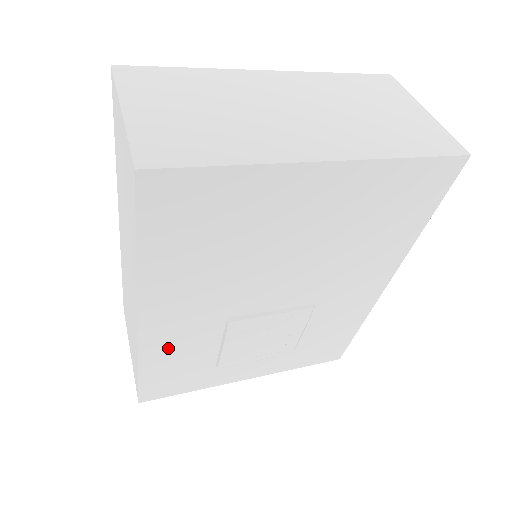
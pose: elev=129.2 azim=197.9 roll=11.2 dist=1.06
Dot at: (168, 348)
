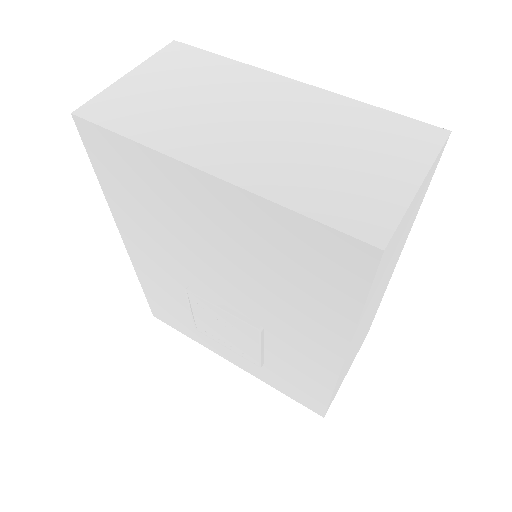
Dot at: (154, 281)
